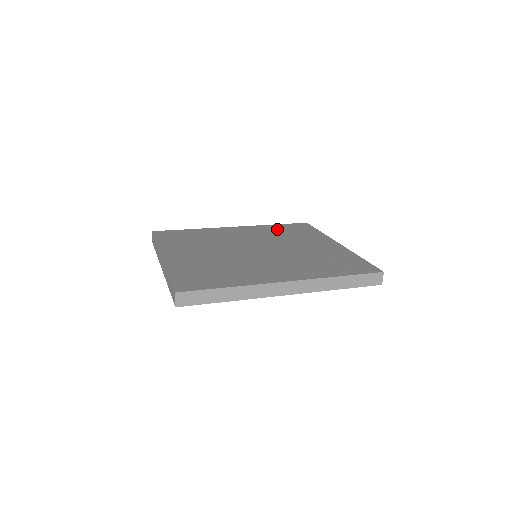
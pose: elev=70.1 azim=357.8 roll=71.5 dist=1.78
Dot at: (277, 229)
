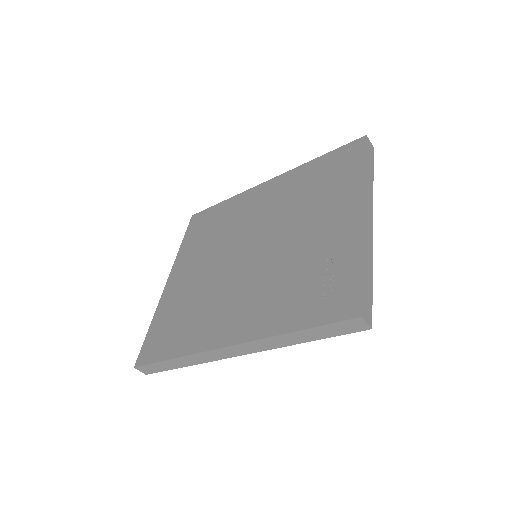
Dot at: (310, 175)
